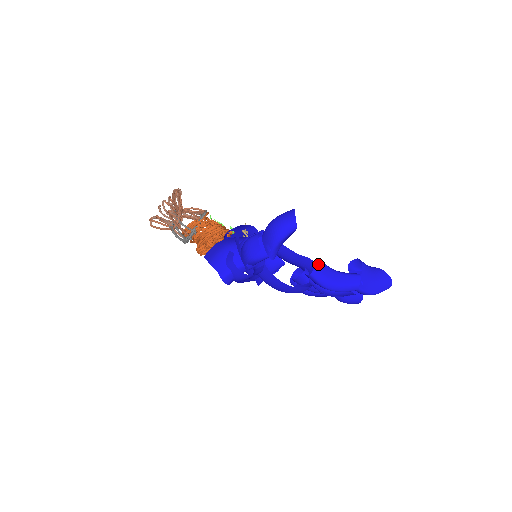
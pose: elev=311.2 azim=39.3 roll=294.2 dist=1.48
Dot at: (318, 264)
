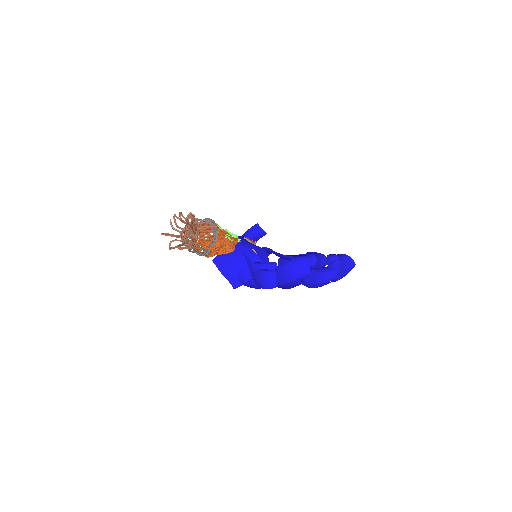
Dot at: (311, 274)
